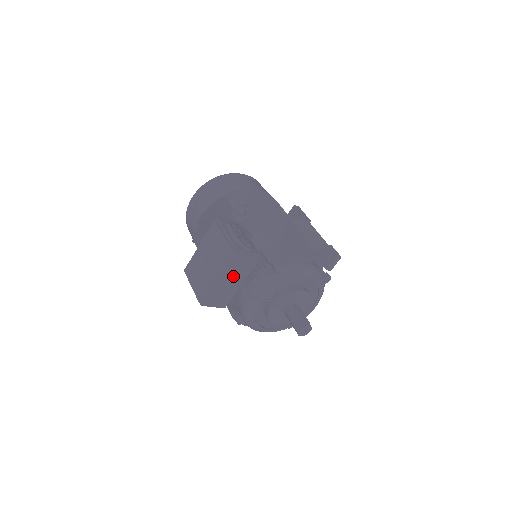
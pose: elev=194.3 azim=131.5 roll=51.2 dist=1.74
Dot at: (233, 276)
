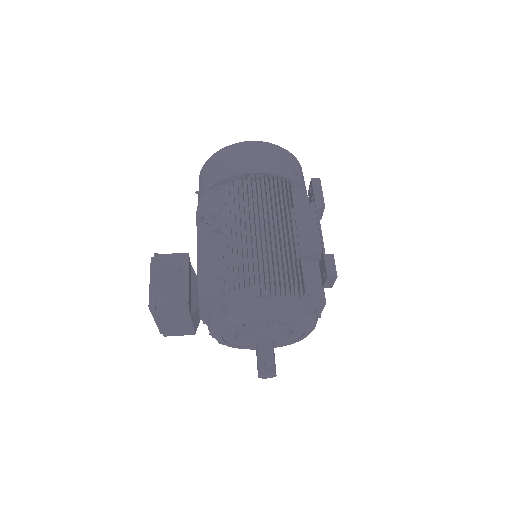
Dot at: (173, 320)
